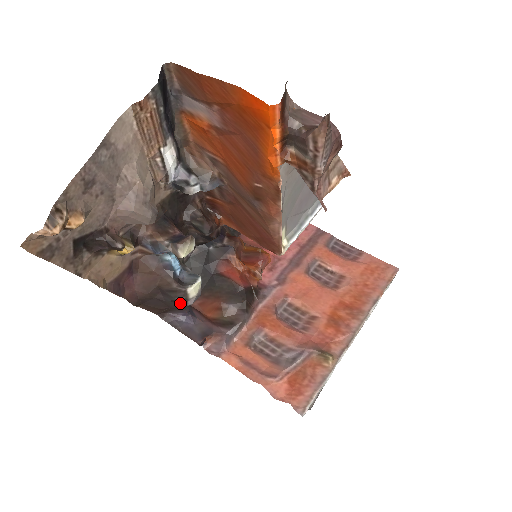
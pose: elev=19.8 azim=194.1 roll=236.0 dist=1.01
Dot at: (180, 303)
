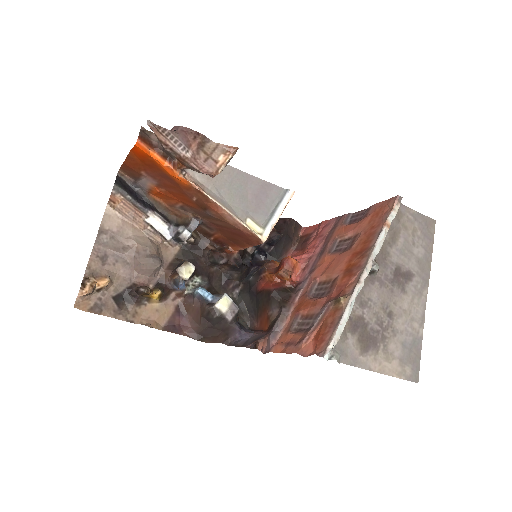
Dot at: (223, 322)
